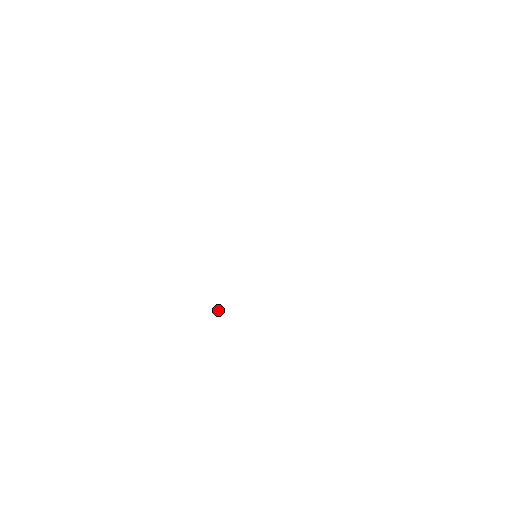
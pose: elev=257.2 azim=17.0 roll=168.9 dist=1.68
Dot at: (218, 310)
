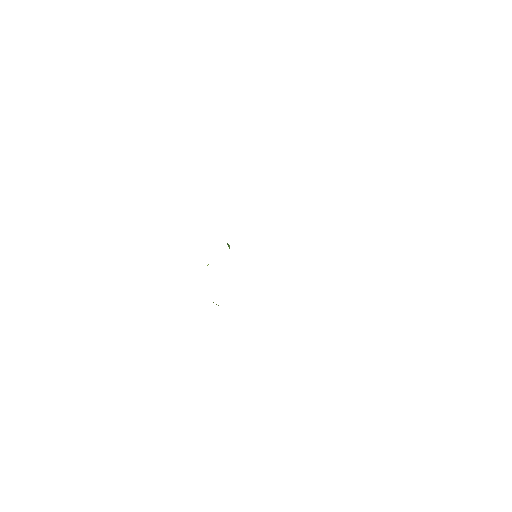
Dot at: occluded
